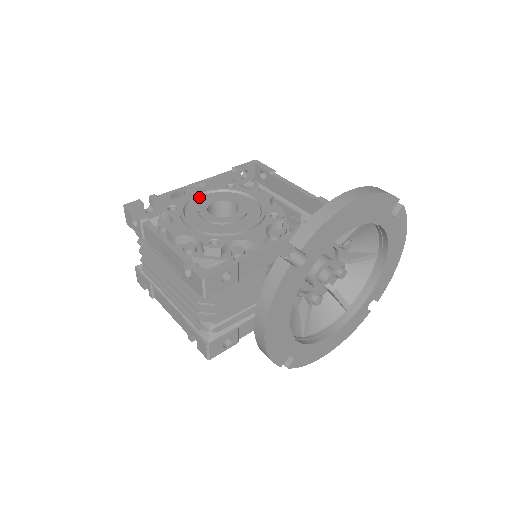
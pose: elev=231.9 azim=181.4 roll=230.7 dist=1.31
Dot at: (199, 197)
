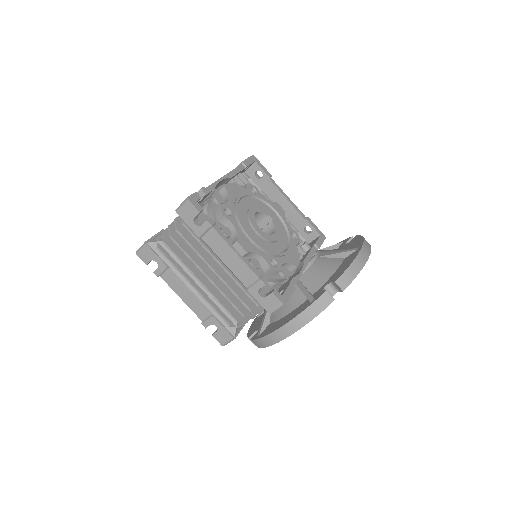
Dot at: (241, 201)
